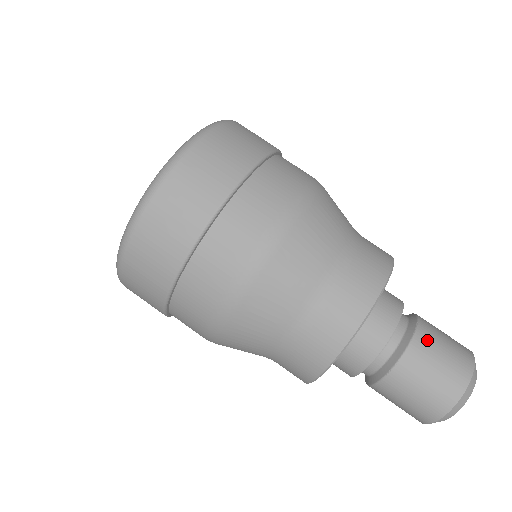
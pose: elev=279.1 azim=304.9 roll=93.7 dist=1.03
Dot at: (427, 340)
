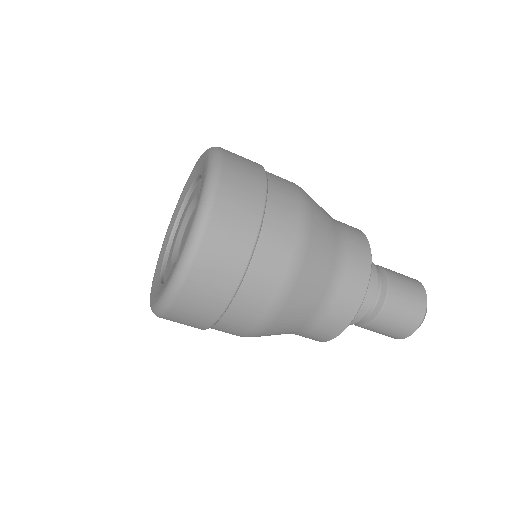
Dot at: (385, 320)
